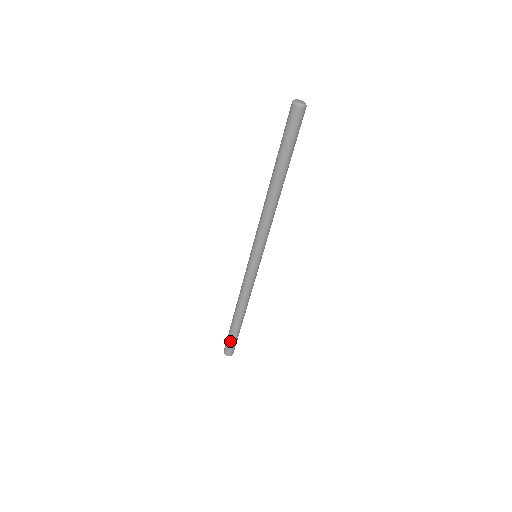
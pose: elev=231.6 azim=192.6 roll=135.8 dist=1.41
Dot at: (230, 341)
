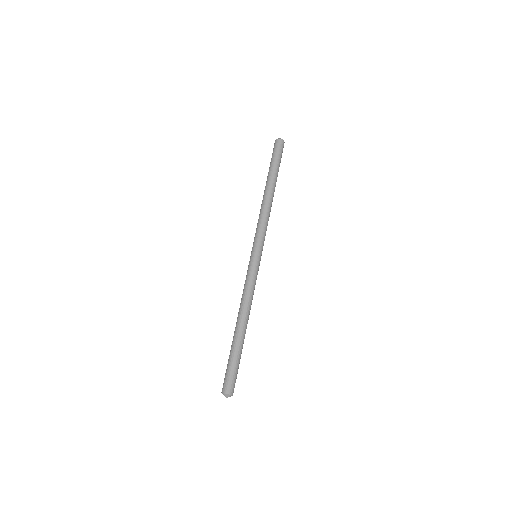
Dot at: (228, 366)
